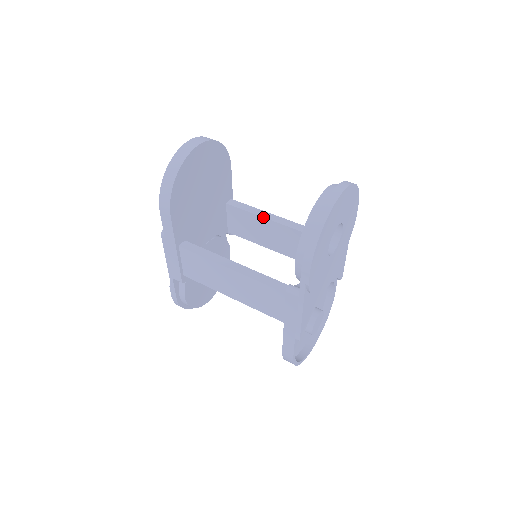
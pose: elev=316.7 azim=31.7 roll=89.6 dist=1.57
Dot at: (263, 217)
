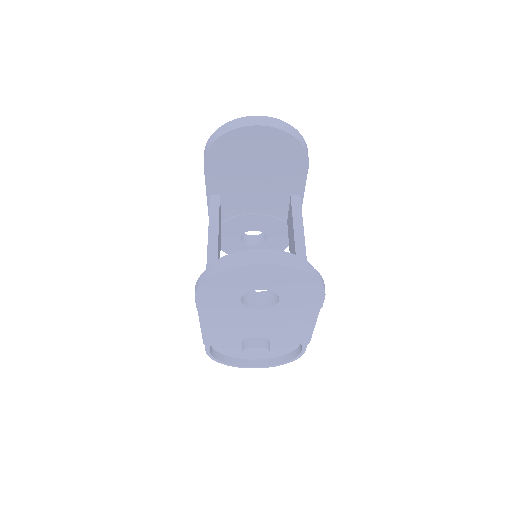
Dot at: (294, 232)
